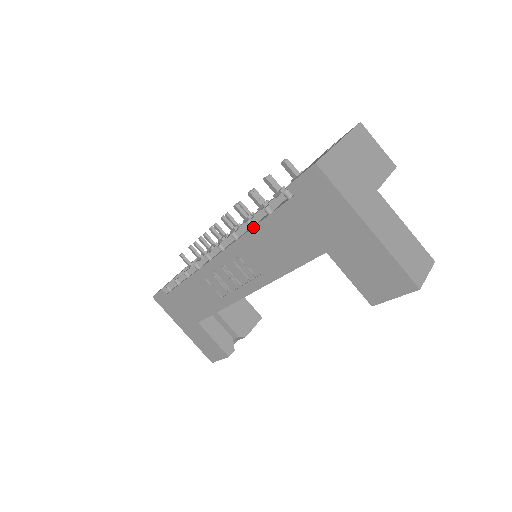
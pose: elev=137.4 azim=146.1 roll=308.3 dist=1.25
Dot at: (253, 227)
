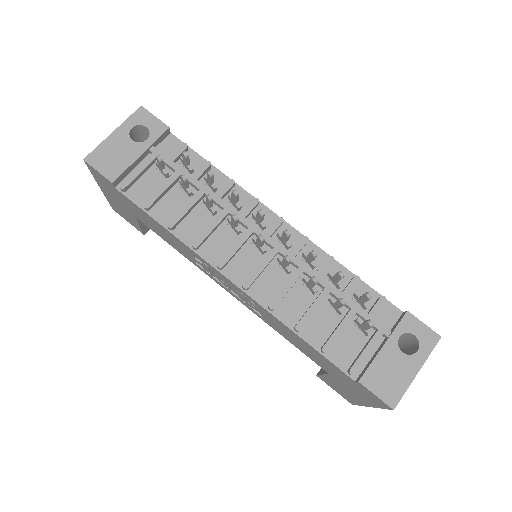
Dot at: (298, 336)
